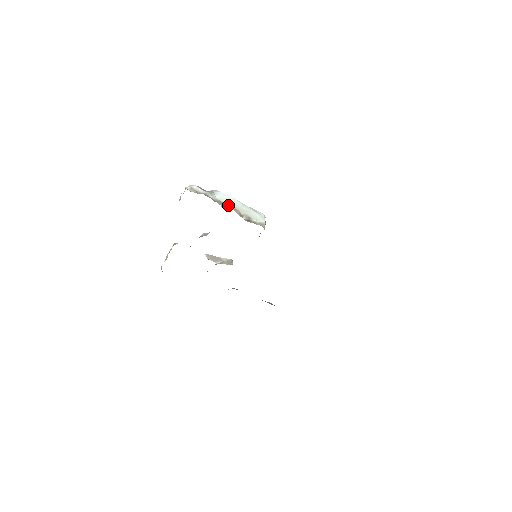
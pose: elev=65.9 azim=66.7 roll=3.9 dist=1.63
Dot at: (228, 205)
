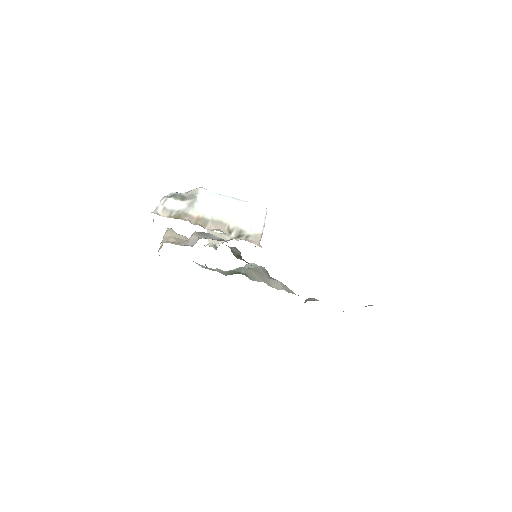
Dot at: (213, 220)
